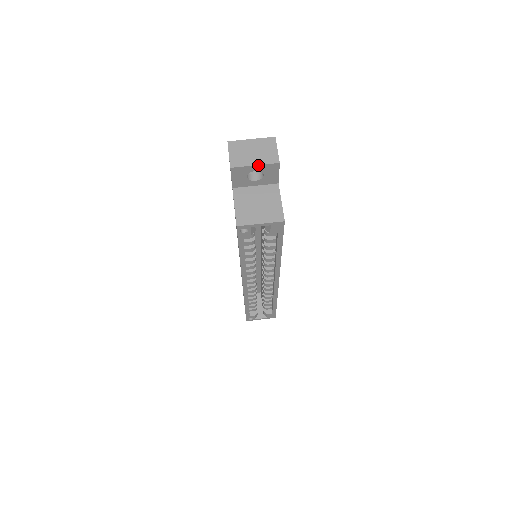
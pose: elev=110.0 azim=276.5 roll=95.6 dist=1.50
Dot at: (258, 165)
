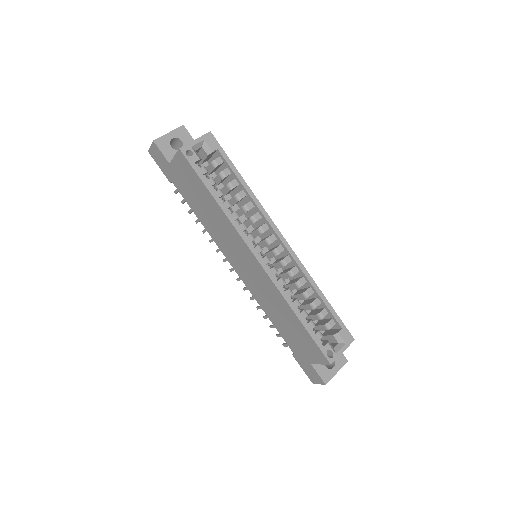
Dot at: (171, 132)
